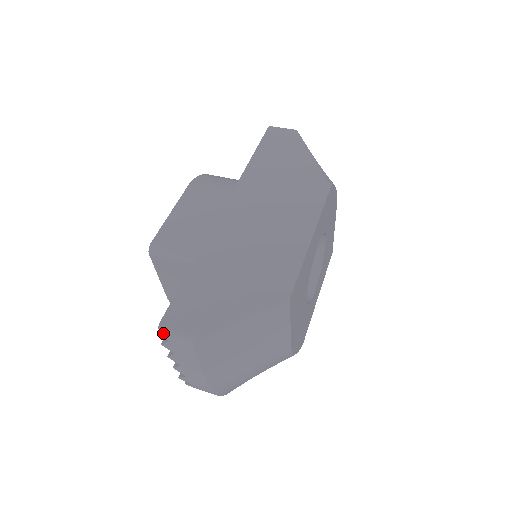
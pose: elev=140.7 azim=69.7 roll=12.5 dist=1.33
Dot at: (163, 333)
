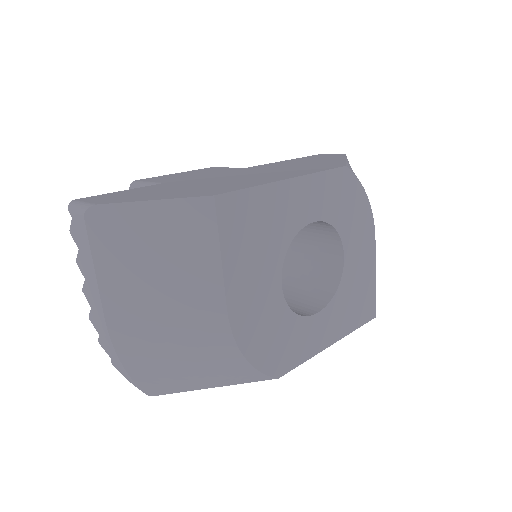
Dot at: (70, 205)
